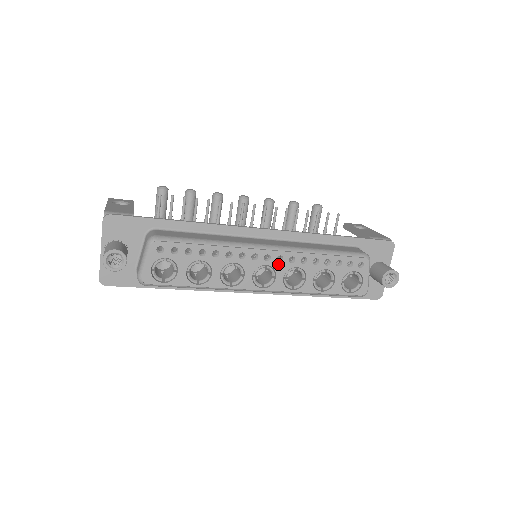
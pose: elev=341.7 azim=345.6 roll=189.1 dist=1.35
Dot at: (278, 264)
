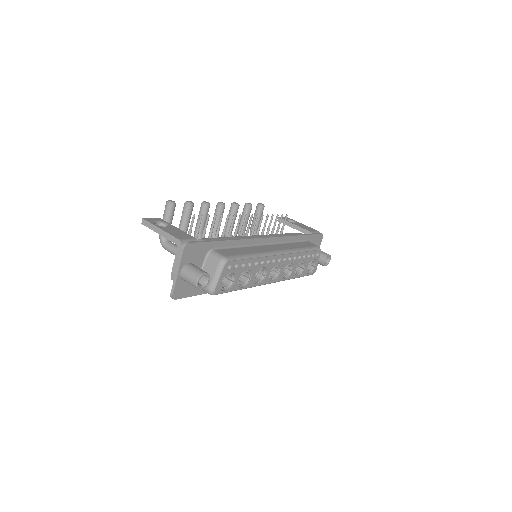
Dot at: (283, 263)
